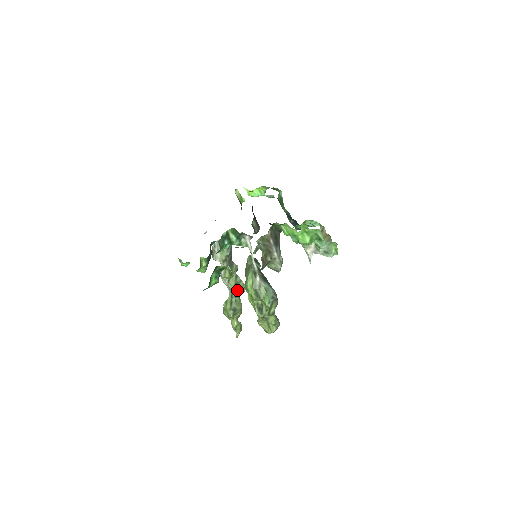
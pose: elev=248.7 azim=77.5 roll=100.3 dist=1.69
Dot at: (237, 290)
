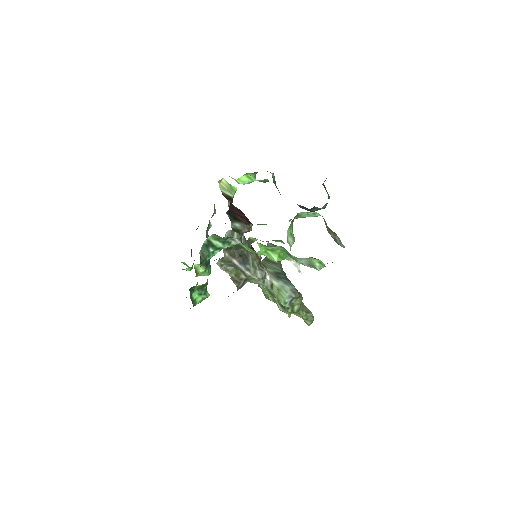
Dot at: occluded
